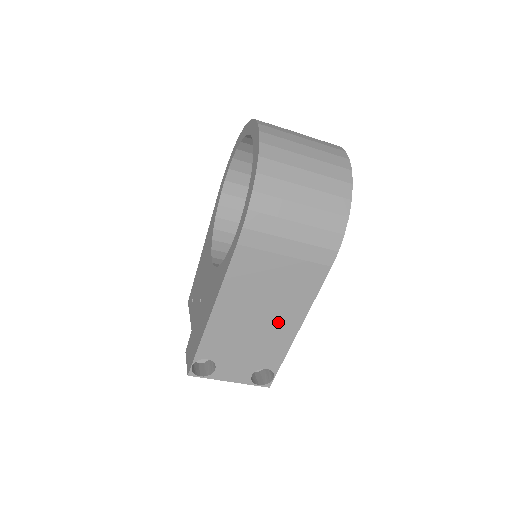
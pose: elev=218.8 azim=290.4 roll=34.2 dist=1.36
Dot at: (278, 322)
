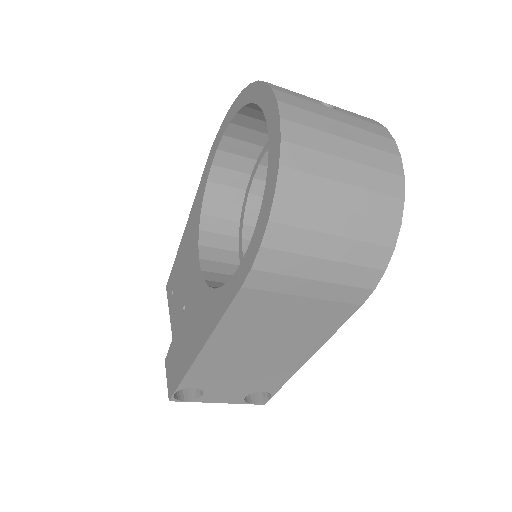
Dot at: (284, 355)
